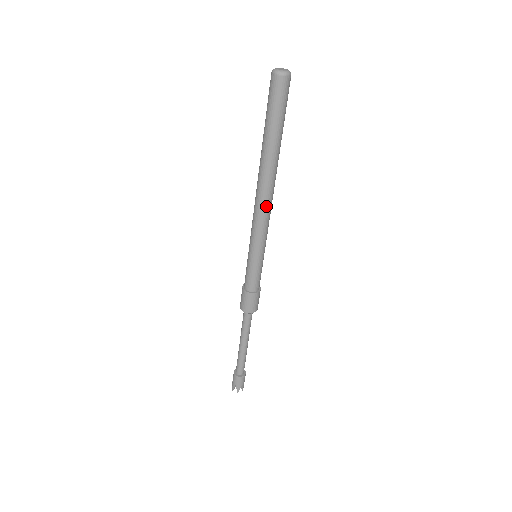
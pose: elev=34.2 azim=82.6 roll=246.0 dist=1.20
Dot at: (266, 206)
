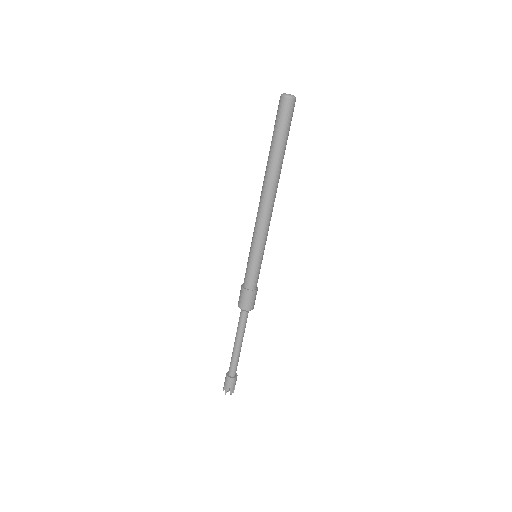
Dot at: (271, 208)
